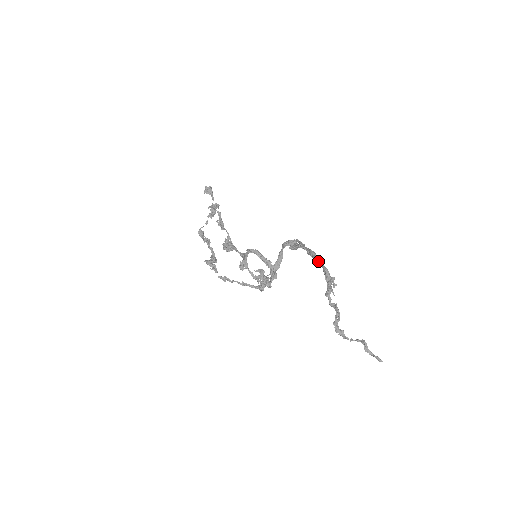
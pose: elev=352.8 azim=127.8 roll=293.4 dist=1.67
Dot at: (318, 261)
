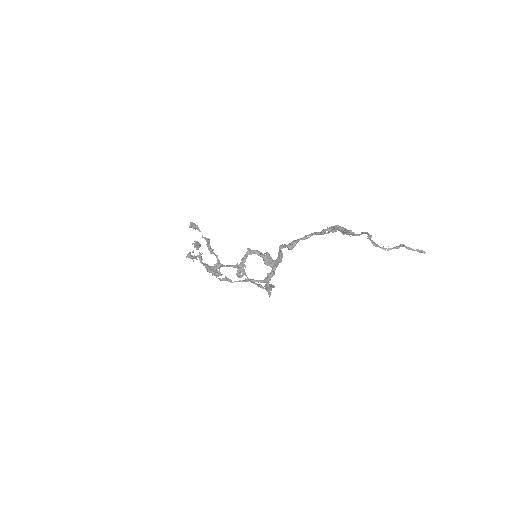
Dot at: (324, 232)
